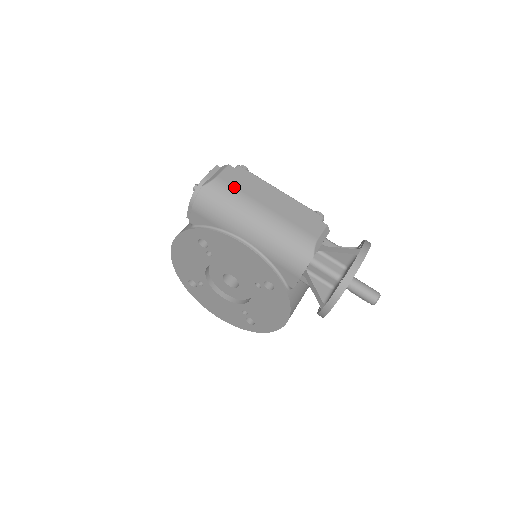
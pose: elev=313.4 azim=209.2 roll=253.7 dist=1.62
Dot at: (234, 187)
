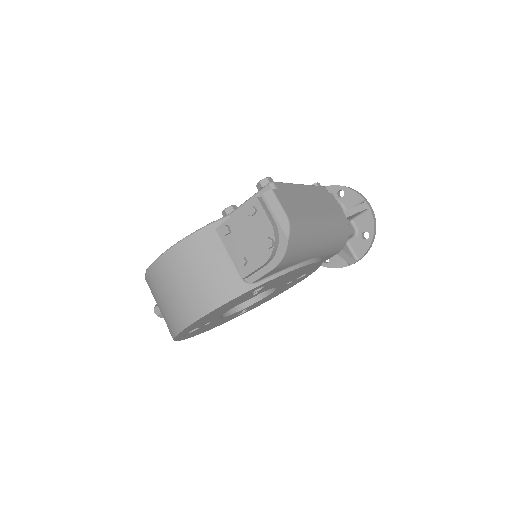
Dot at: (300, 215)
